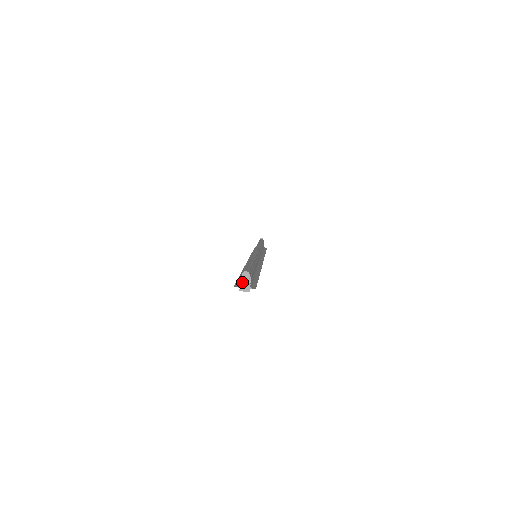
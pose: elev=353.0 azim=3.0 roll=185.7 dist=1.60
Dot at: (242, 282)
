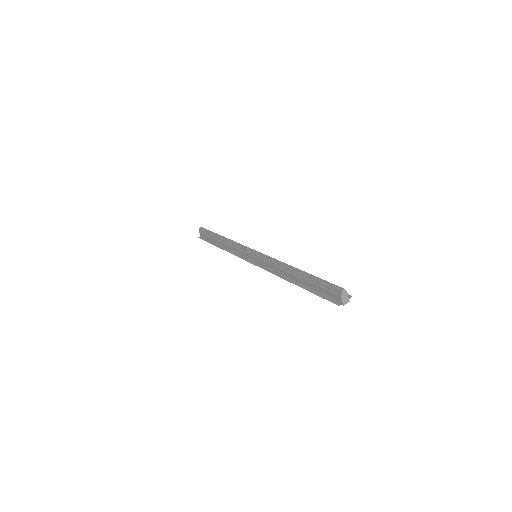
Dot at: (343, 299)
